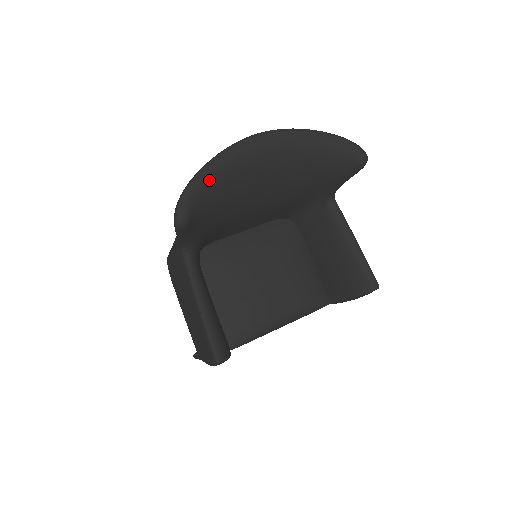
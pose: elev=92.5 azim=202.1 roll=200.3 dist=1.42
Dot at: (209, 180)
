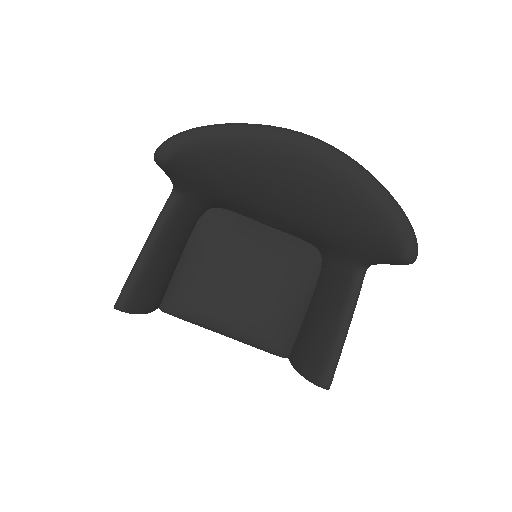
Dot at: (220, 141)
